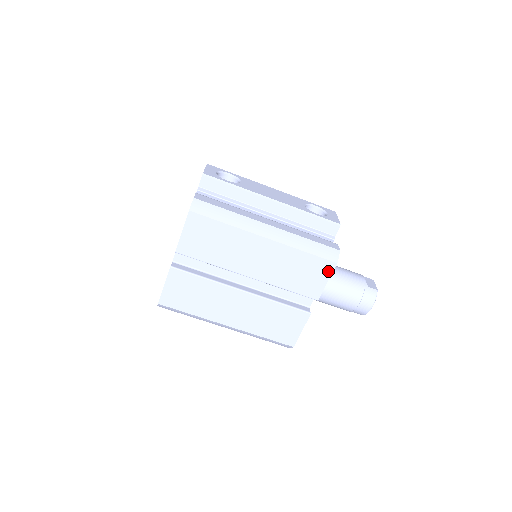
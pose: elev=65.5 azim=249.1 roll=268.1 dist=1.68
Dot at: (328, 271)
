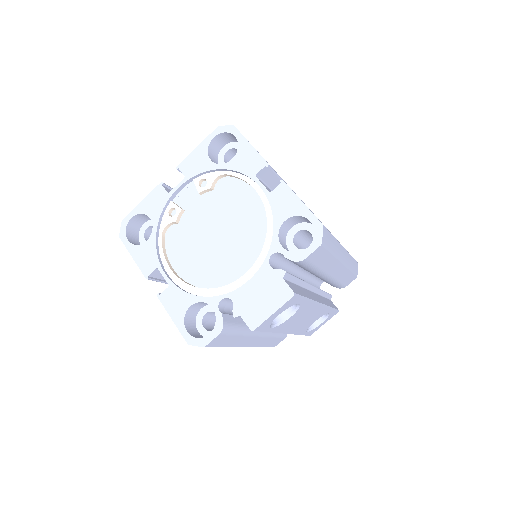
Dot at: occluded
